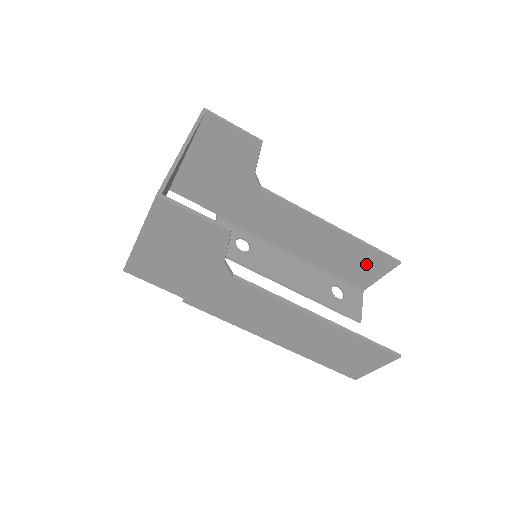
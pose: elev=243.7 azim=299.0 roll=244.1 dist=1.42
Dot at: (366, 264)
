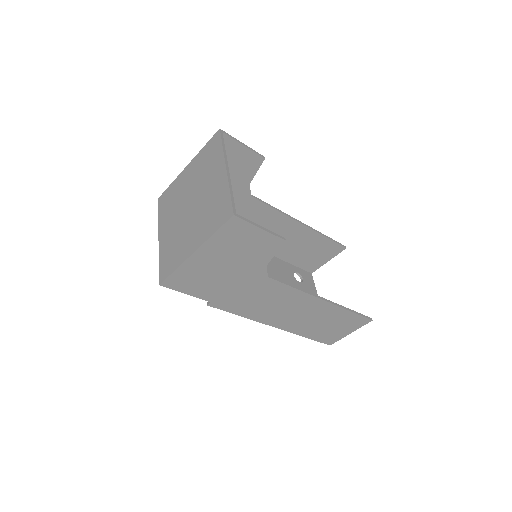
Dot at: (320, 252)
